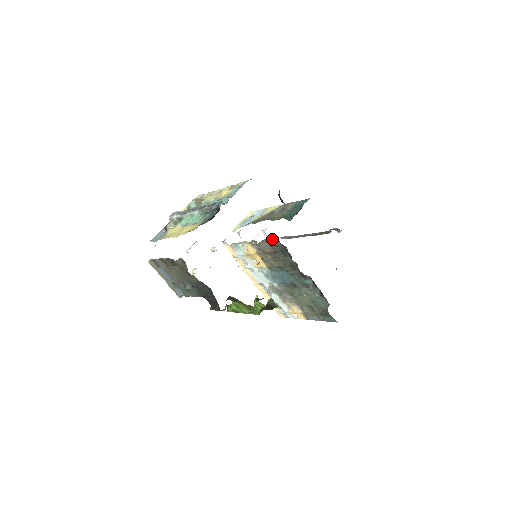
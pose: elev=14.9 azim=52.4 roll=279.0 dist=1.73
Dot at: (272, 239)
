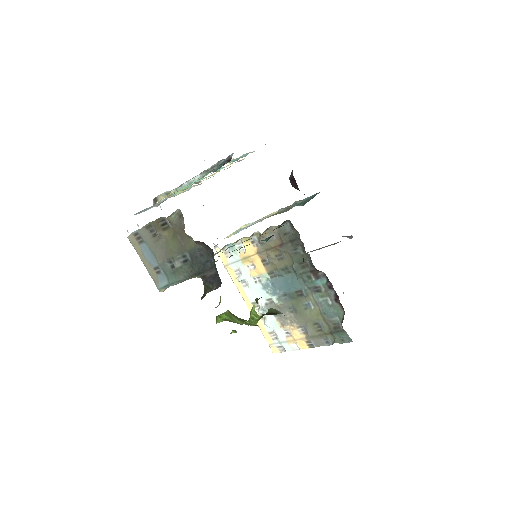
Dot at: (281, 225)
